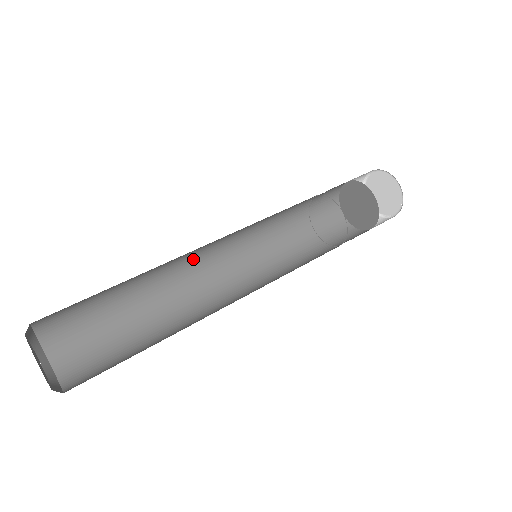
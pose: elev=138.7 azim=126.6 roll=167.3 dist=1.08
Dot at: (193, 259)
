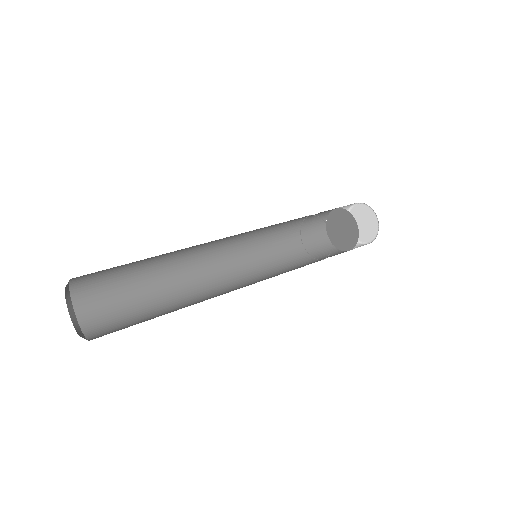
Dot at: (205, 246)
